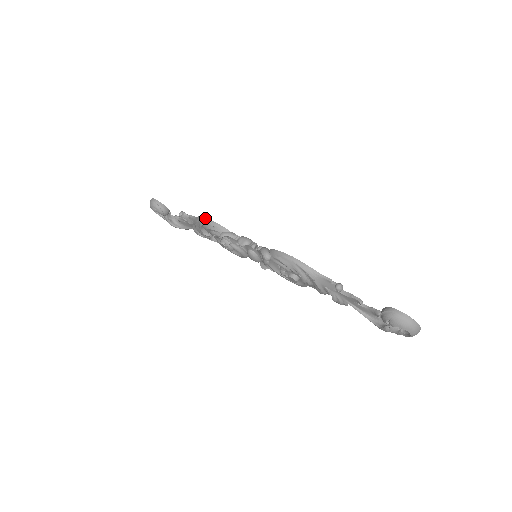
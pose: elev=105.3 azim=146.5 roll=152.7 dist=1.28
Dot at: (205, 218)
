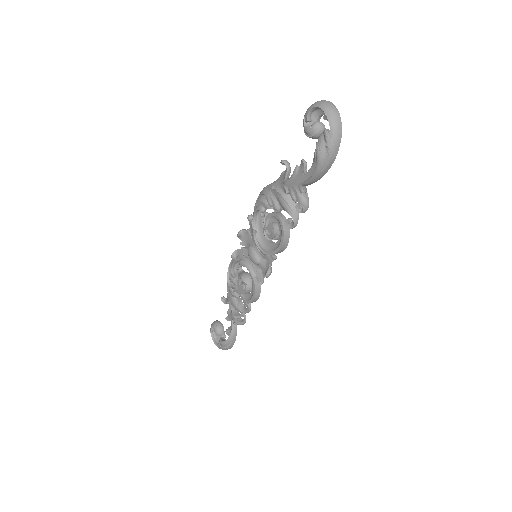
Dot at: occluded
